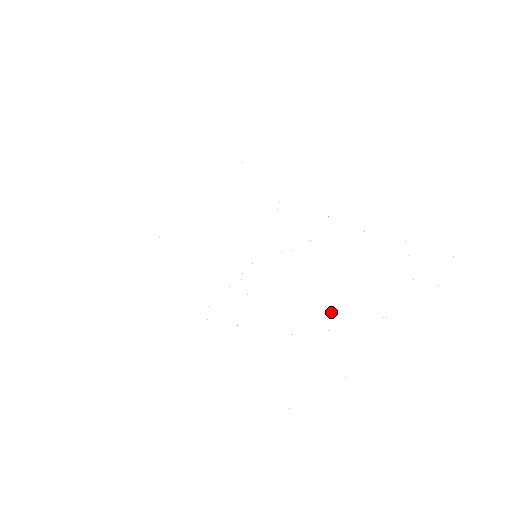
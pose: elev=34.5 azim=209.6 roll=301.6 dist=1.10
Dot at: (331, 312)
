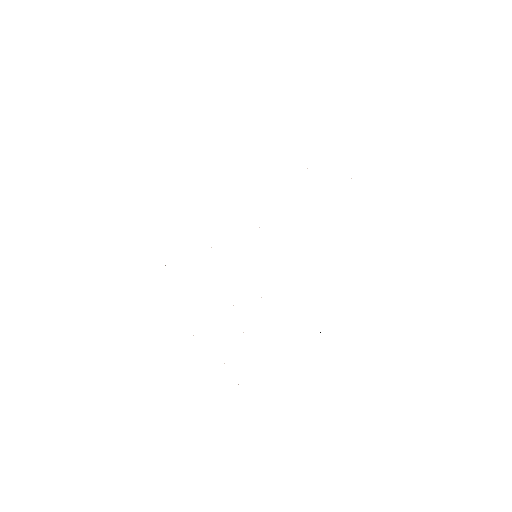
Dot at: occluded
